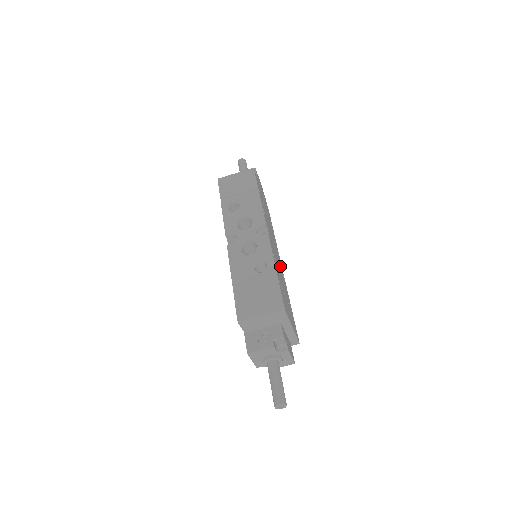
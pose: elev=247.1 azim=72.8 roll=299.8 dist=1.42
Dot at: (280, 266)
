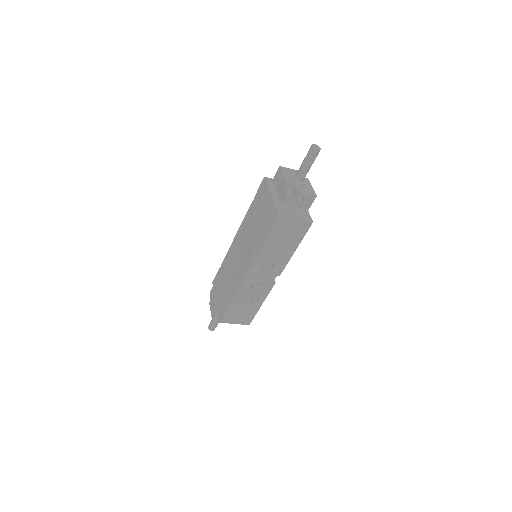
Dot at: occluded
